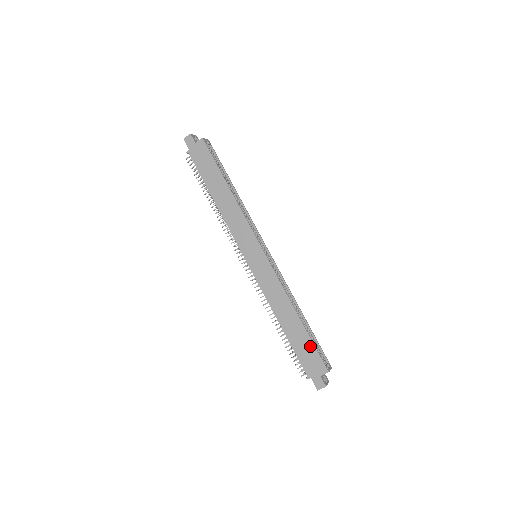
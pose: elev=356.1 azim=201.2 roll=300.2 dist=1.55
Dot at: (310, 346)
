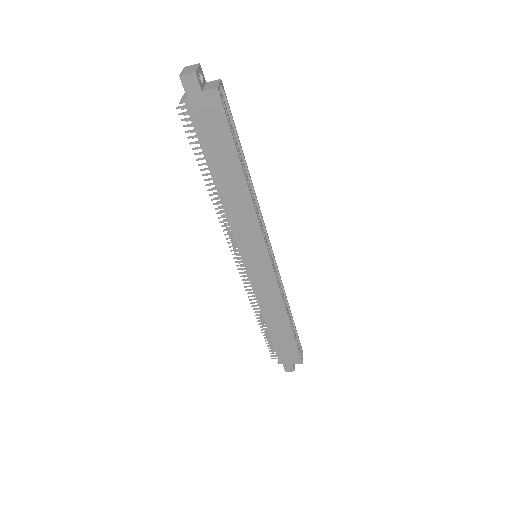
Dot at: (292, 345)
